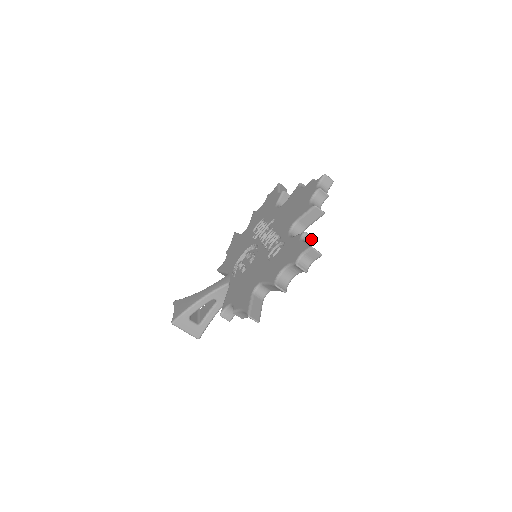
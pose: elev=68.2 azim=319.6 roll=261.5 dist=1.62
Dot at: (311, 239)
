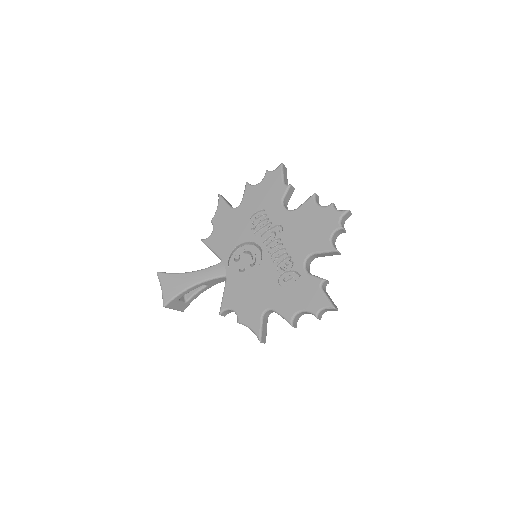
Dot at: (327, 283)
